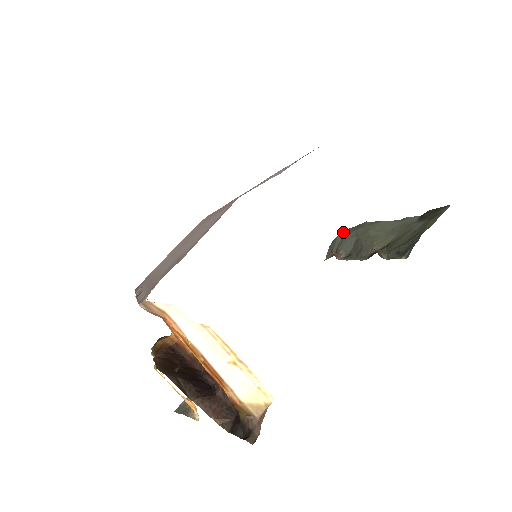
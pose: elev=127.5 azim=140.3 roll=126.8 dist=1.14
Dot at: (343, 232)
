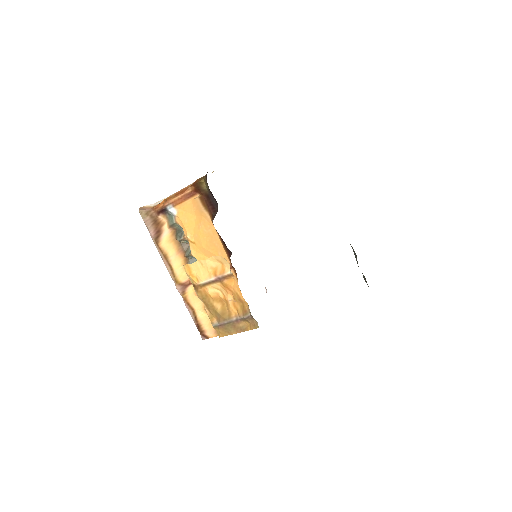
Dot at: occluded
